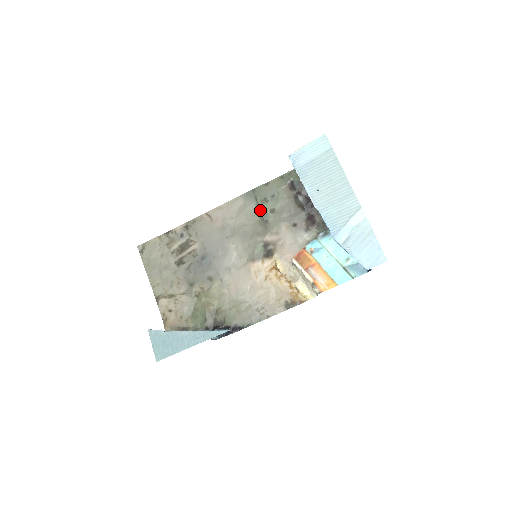
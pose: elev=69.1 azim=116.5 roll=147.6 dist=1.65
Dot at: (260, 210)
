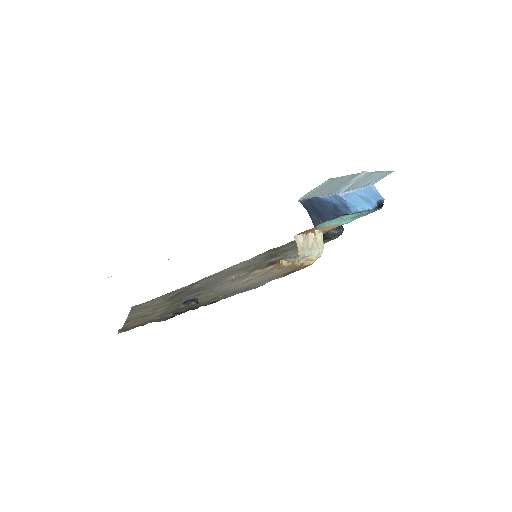
Dot at: (271, 254)
